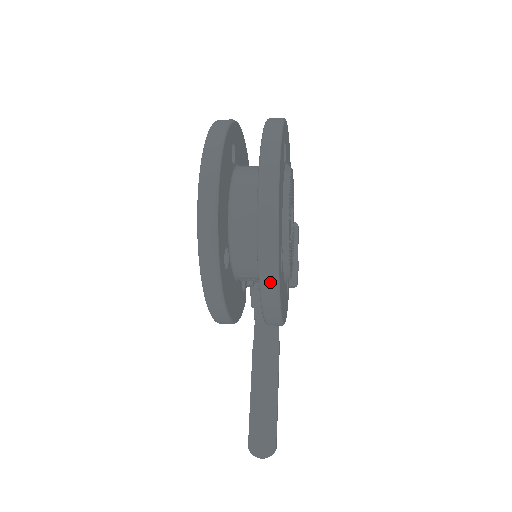
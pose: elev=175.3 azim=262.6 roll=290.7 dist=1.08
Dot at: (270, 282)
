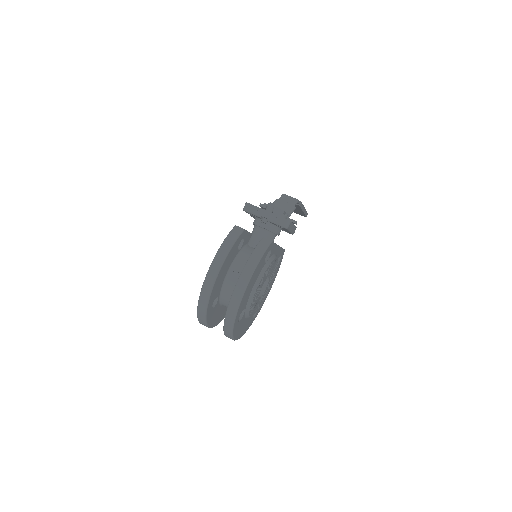
Dot at: occluded
